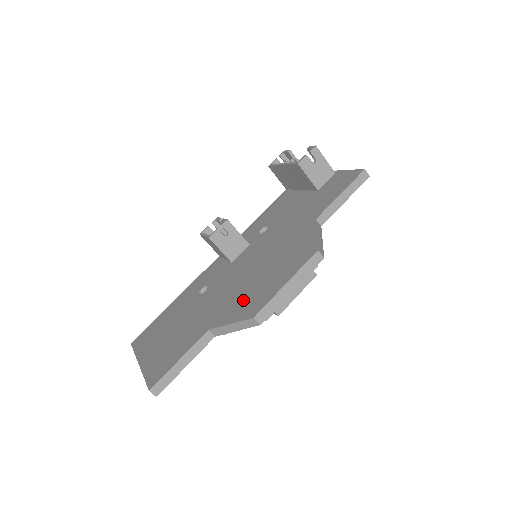
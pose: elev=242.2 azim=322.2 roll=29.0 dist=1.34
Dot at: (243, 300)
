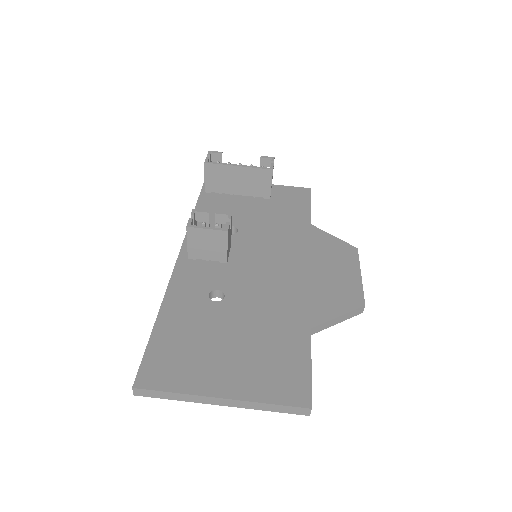
Dot at: (323, 294)
